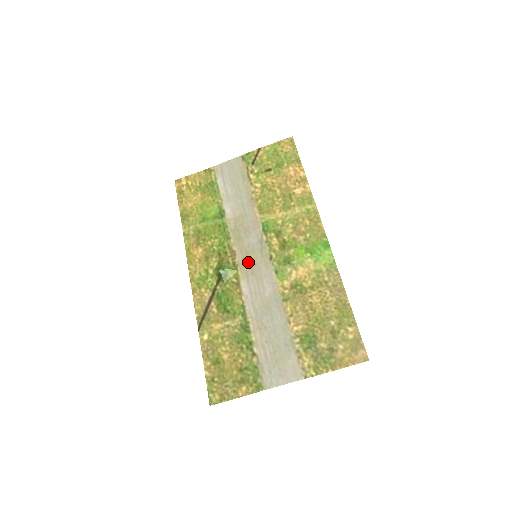
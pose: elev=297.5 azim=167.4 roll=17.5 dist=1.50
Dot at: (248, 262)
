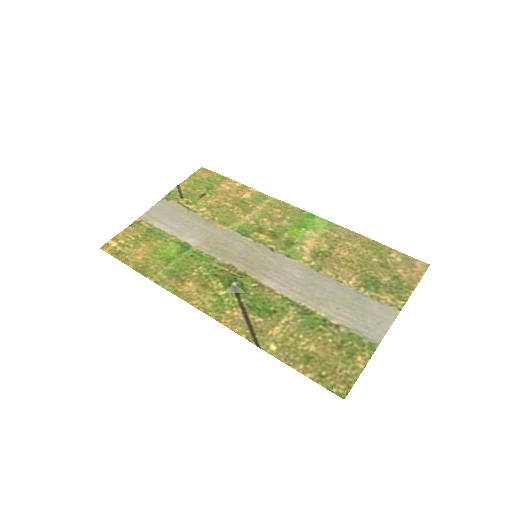
Dot at: (253, 264)
